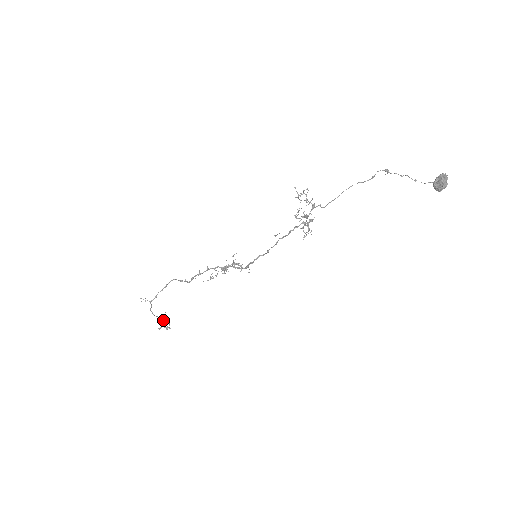
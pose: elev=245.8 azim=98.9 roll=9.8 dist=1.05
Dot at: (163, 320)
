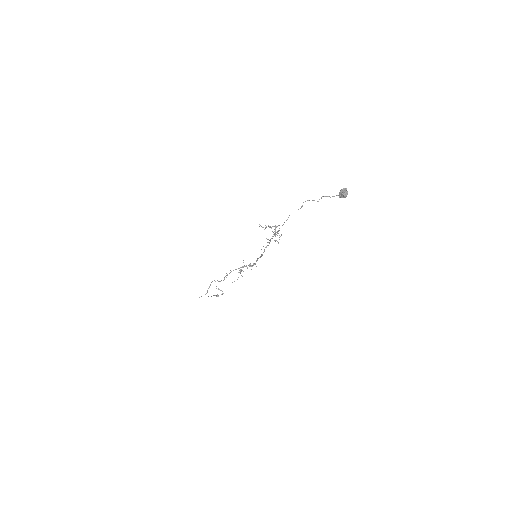
Dot at: occluded
